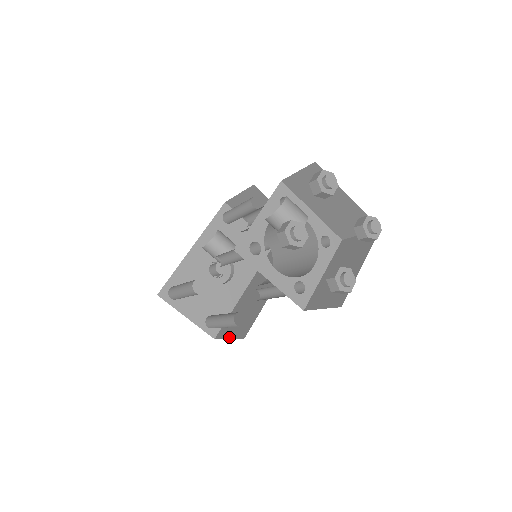
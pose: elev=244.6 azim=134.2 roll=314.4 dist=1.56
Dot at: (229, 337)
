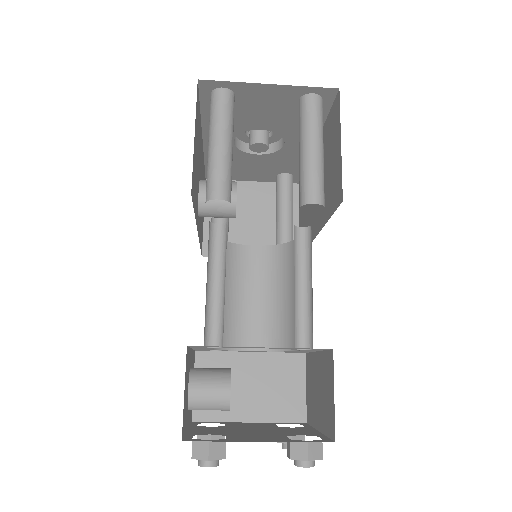
Dot at: (298, 220)
